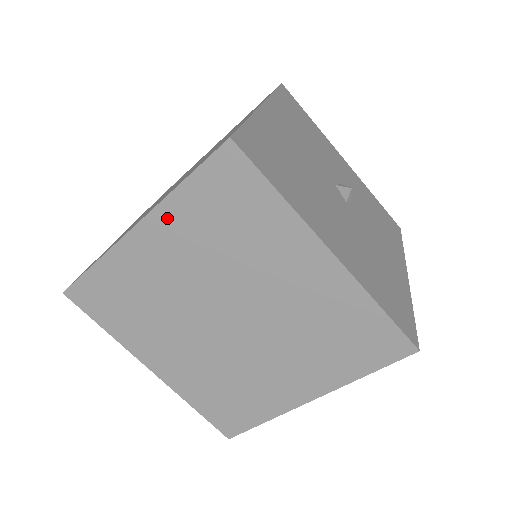
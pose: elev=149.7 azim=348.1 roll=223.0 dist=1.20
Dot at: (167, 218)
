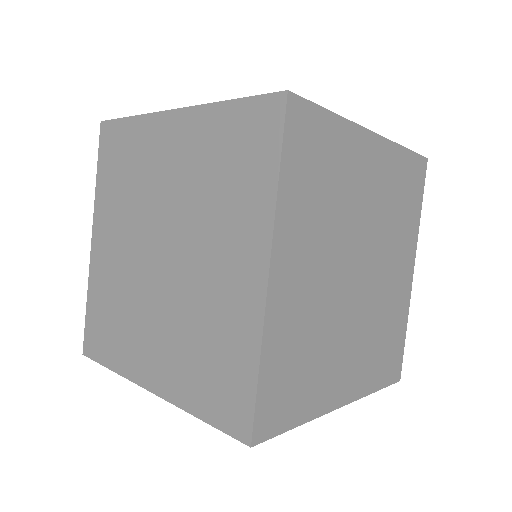
Dot at: (286, 229)
